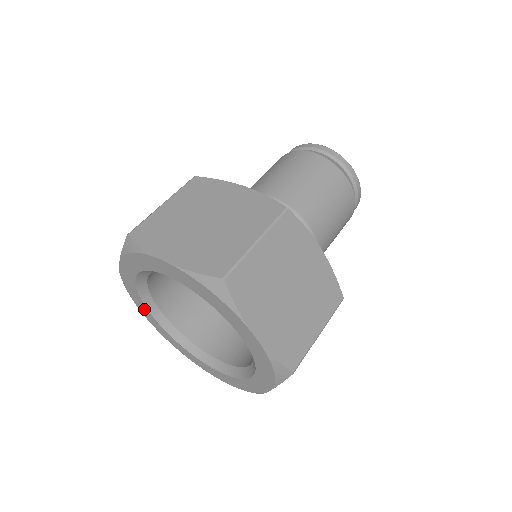
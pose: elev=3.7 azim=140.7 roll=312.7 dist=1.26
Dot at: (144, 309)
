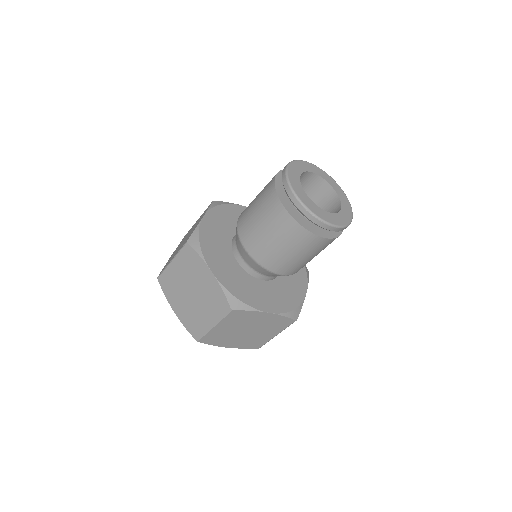
Dot at: occluded
